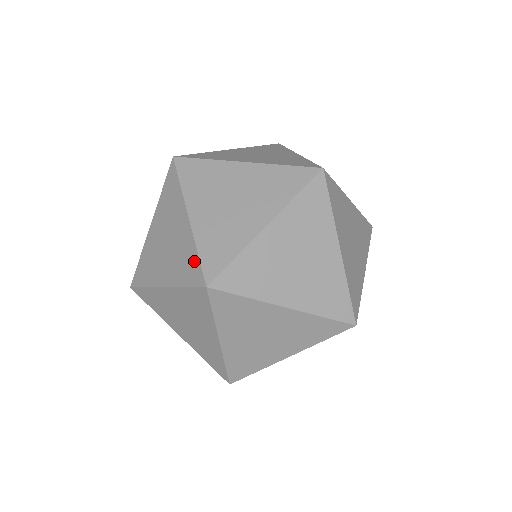
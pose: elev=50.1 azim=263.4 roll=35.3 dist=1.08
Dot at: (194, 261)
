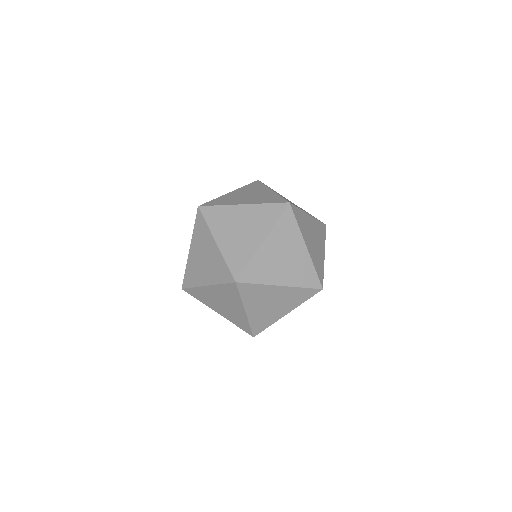
Dot at: (278, 198)
